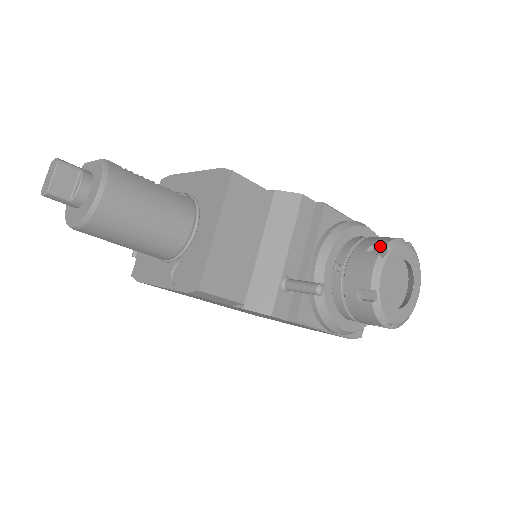
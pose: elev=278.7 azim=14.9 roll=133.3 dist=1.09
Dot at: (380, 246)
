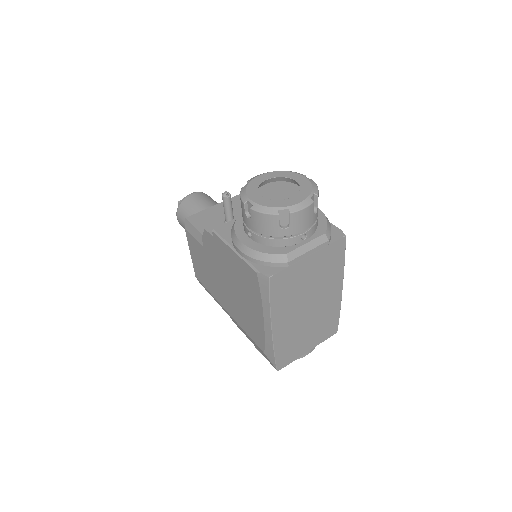
Dot at: occluded
